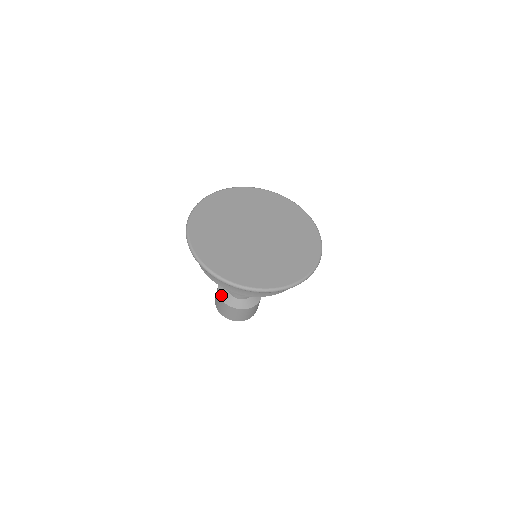
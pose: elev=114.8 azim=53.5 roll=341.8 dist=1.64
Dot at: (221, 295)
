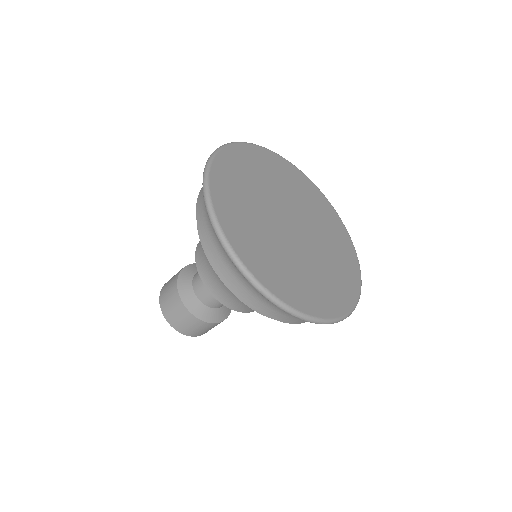
Dot at: (181, 289)
